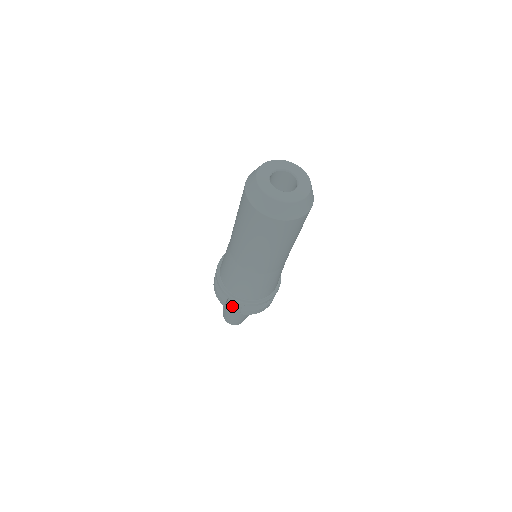
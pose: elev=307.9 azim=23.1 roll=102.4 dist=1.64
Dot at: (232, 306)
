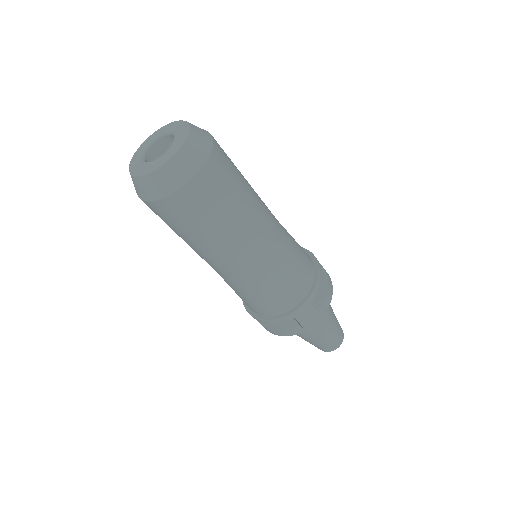
Dot at: (311, 325)
